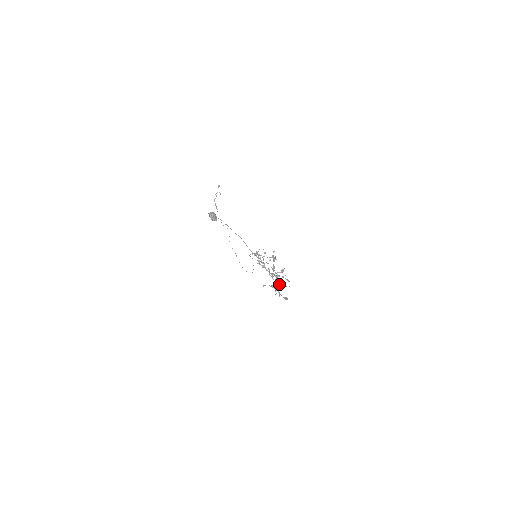
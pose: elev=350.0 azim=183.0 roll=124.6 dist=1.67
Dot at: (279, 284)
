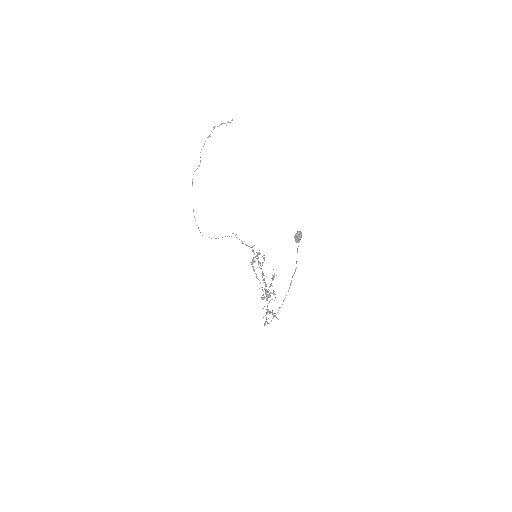
Dot at: occluded
